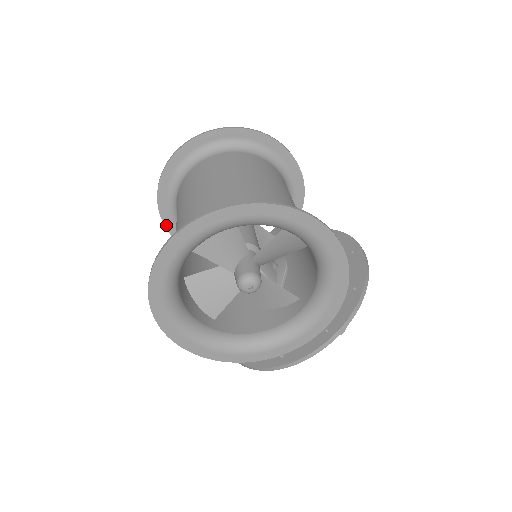
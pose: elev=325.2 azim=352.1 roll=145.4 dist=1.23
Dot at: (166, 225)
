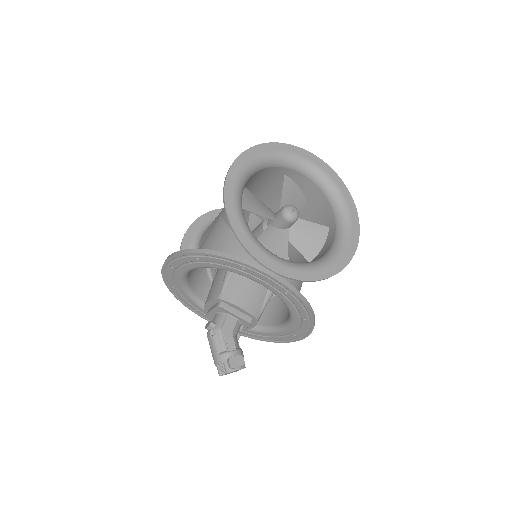
Dot at: (196, 221)
